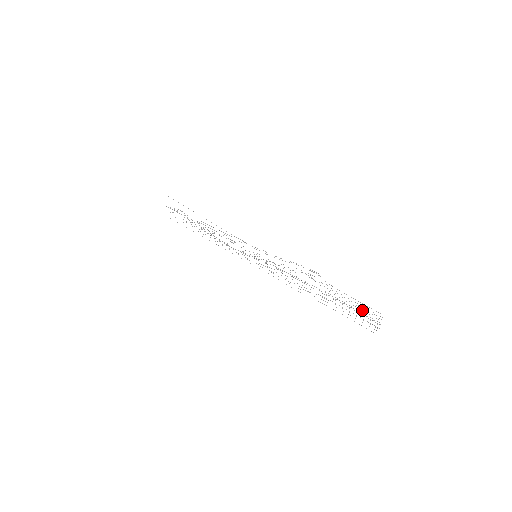
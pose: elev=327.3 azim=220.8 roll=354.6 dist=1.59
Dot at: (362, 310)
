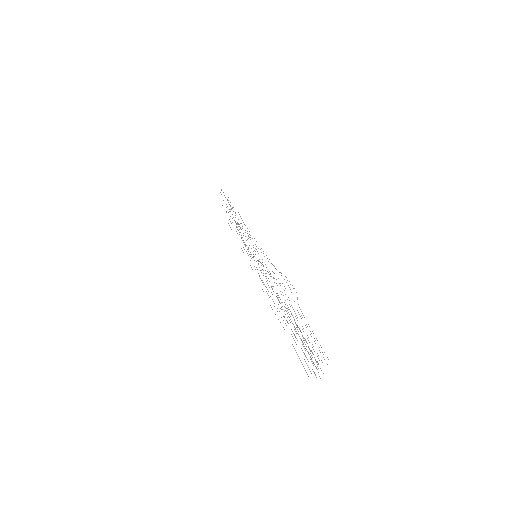
Dot at: (307, 343)
